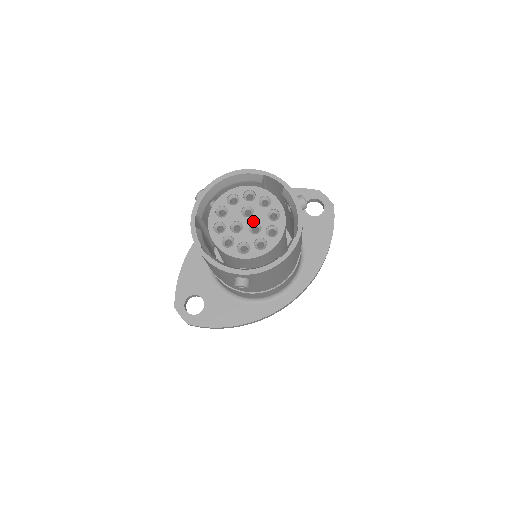
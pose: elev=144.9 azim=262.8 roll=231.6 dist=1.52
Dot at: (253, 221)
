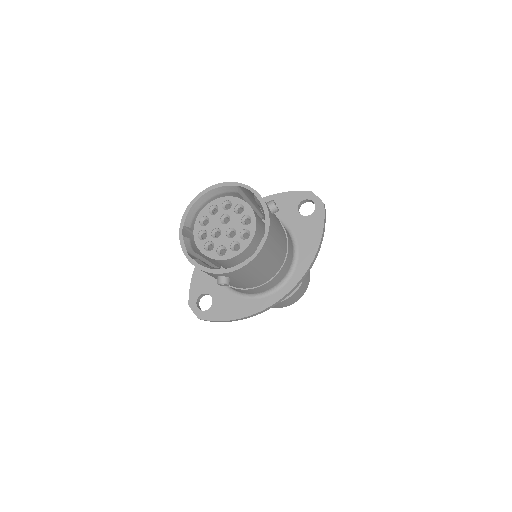
Dot at: (229, 227)
